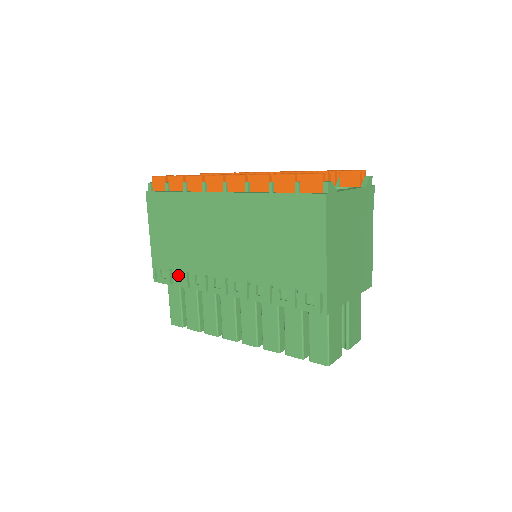
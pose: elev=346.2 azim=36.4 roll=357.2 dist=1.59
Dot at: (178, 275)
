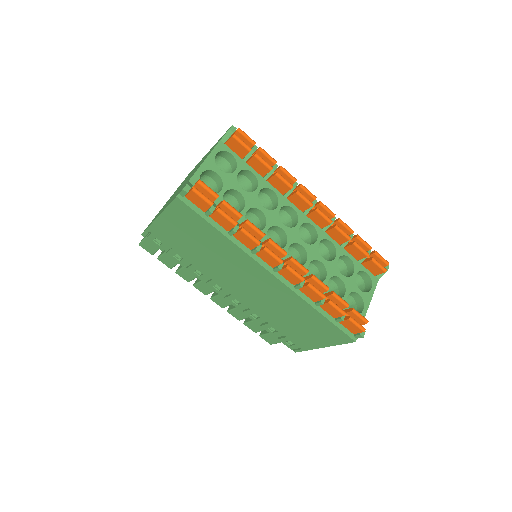
Dot at: (176, 253)
